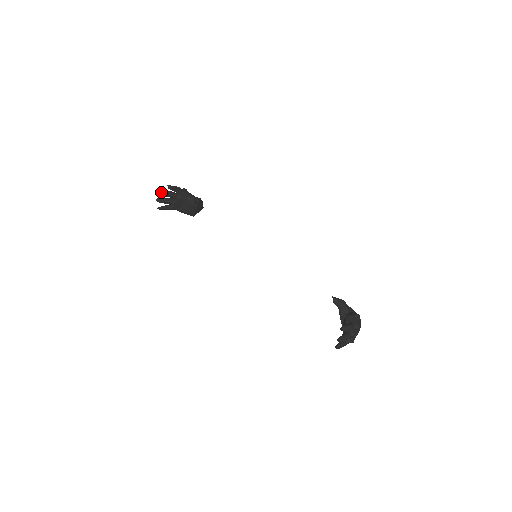
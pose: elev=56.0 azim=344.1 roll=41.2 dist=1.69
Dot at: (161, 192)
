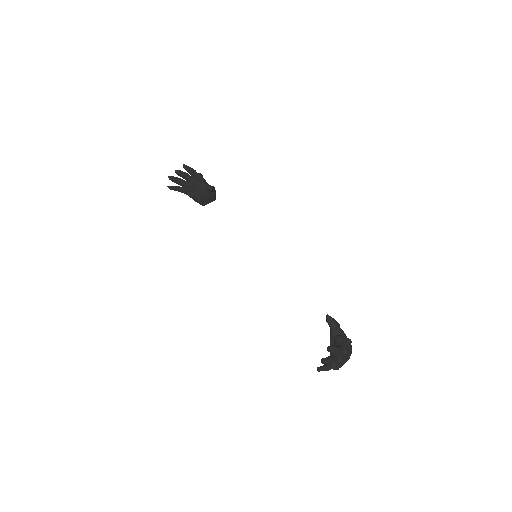
Dot at: (175, 170)
